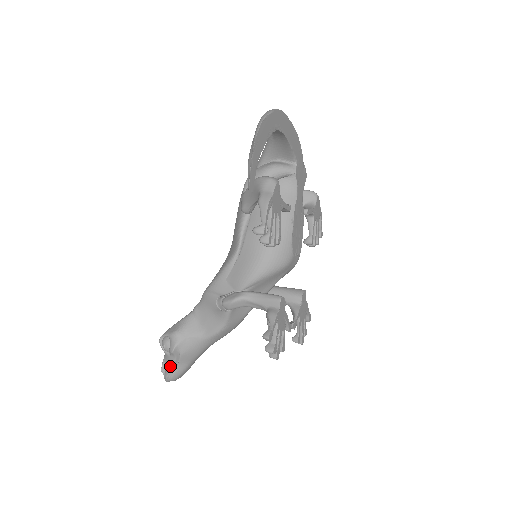
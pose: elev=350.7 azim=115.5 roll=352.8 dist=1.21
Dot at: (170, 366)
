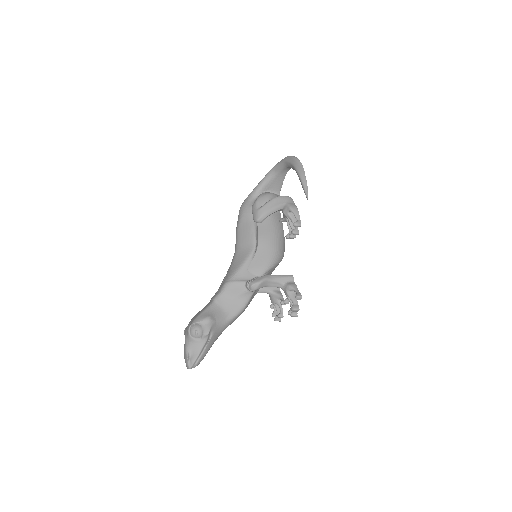
Dot at: (199, 350)
